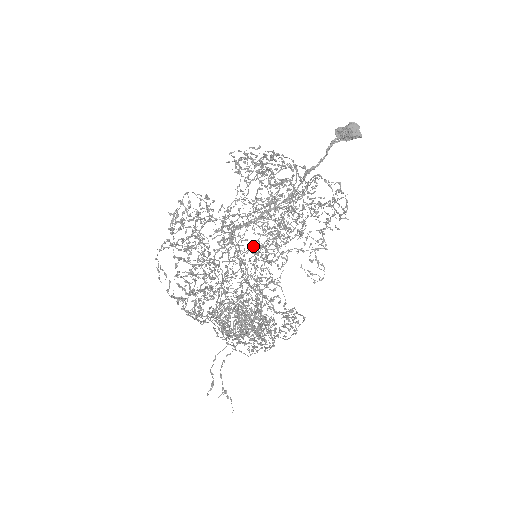
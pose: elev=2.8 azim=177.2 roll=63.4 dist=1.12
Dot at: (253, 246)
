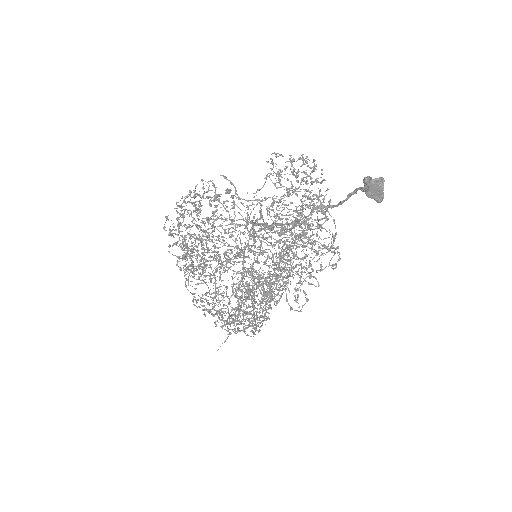
Dot at: occluded
